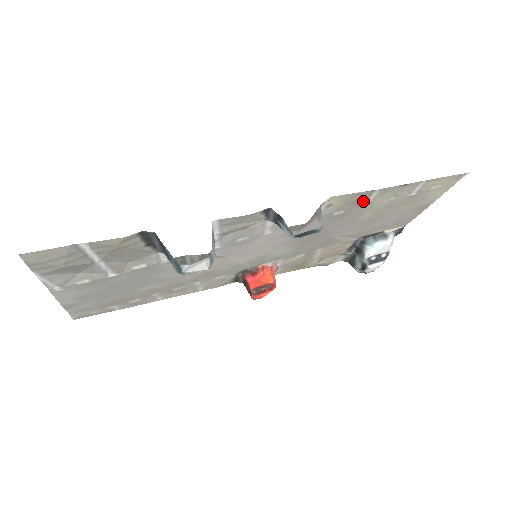
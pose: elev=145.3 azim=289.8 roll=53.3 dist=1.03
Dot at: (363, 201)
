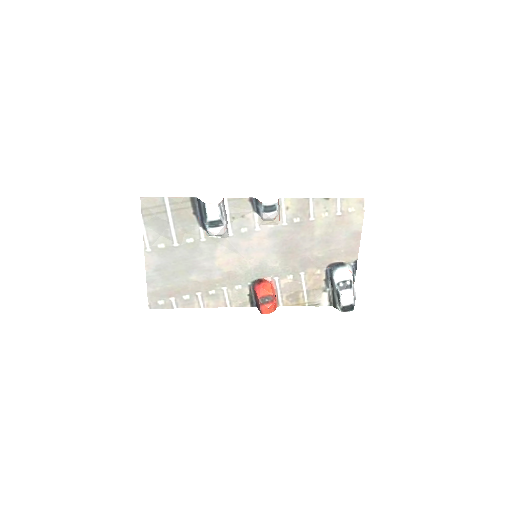
Dot at: (308, 211)
